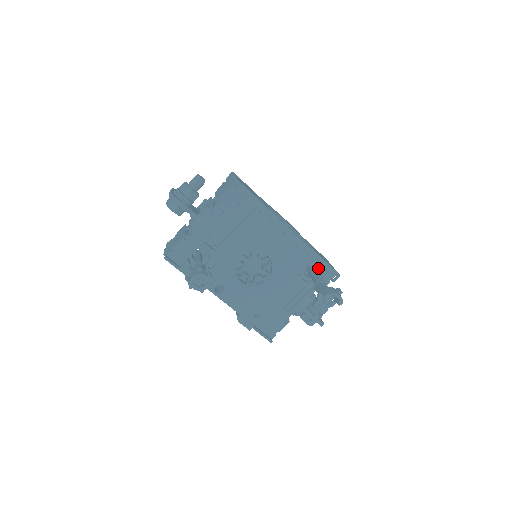
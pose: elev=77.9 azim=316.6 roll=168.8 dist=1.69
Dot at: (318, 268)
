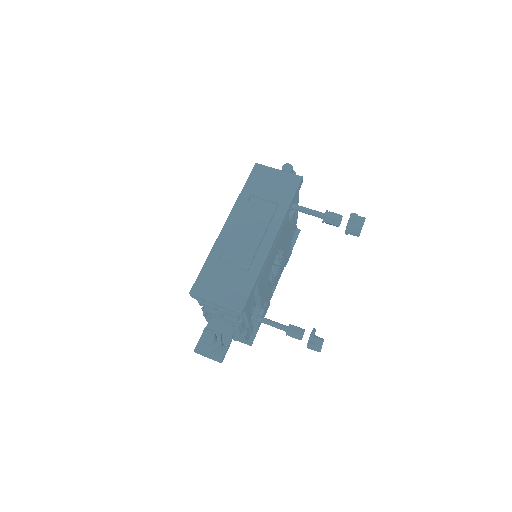
Dot at: occluded
